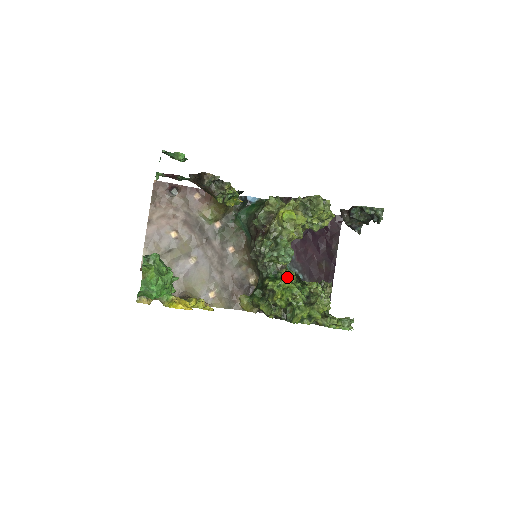
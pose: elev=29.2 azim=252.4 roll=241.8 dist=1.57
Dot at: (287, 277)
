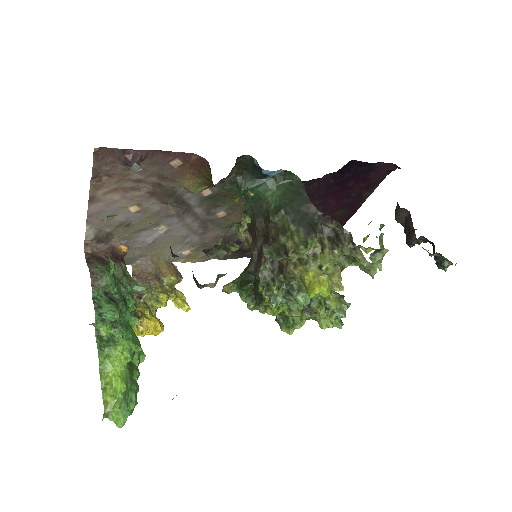
Dot at: occluded
